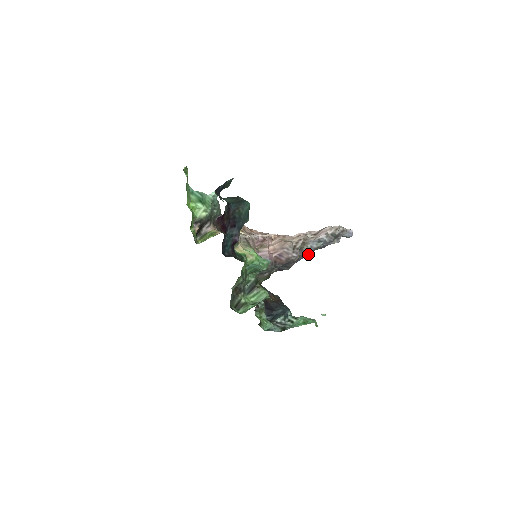
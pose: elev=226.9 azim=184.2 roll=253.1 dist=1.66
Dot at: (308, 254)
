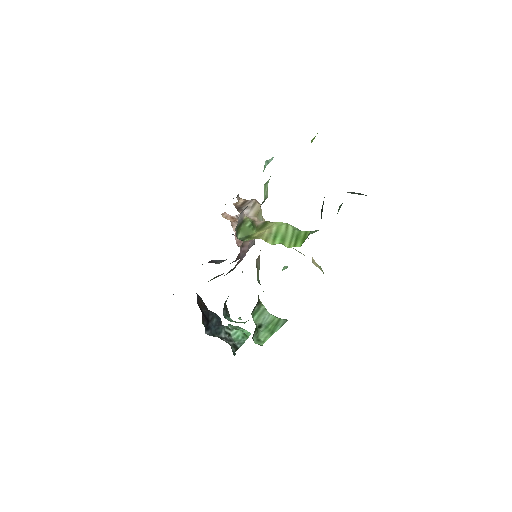
Dot at: occluded
